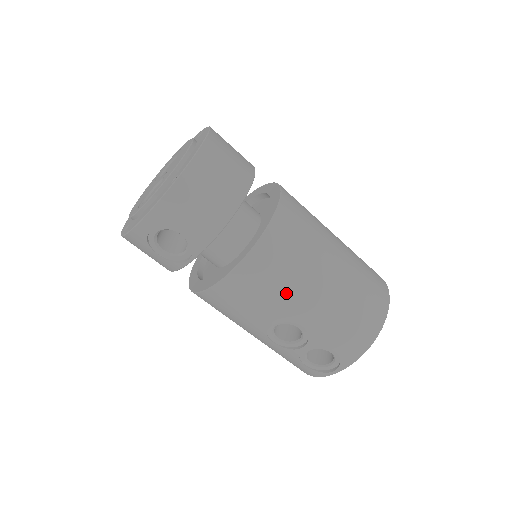
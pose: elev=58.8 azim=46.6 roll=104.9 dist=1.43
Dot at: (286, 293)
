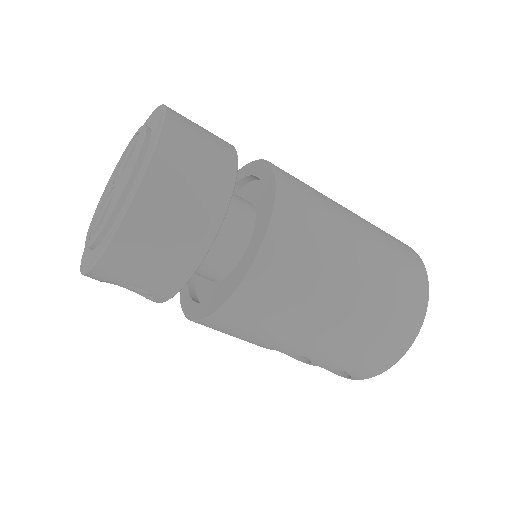
Dot at: (277, 335)
